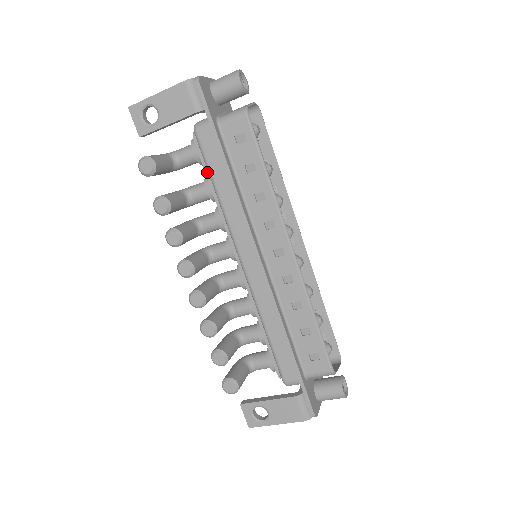
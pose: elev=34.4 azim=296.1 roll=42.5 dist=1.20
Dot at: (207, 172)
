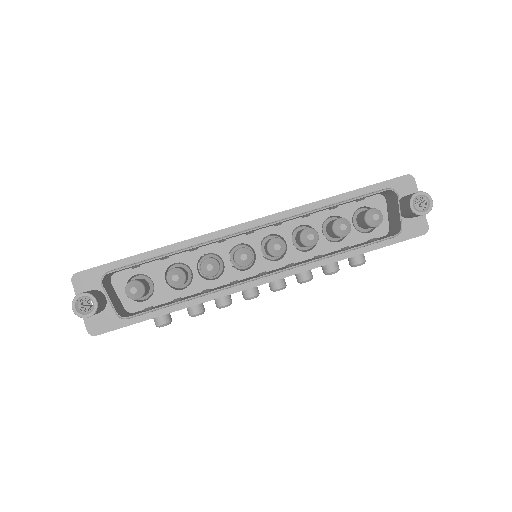
Dot at: occluded
